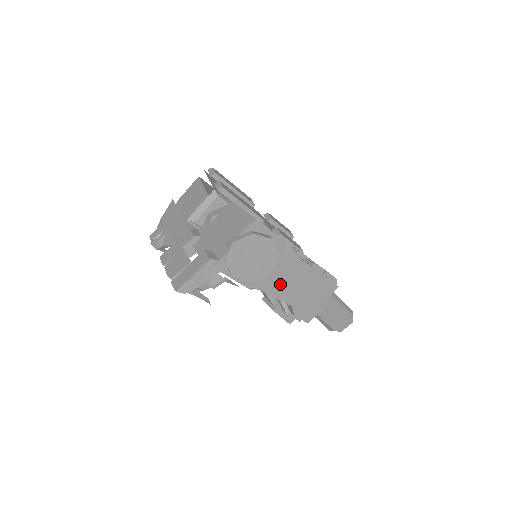
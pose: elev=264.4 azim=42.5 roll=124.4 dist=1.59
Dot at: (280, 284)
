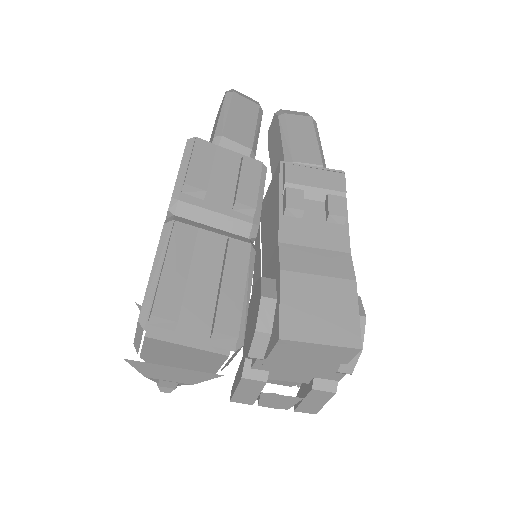
Dot at: occluded
